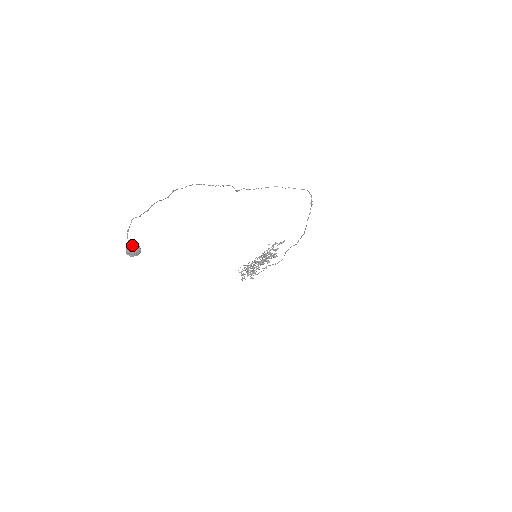
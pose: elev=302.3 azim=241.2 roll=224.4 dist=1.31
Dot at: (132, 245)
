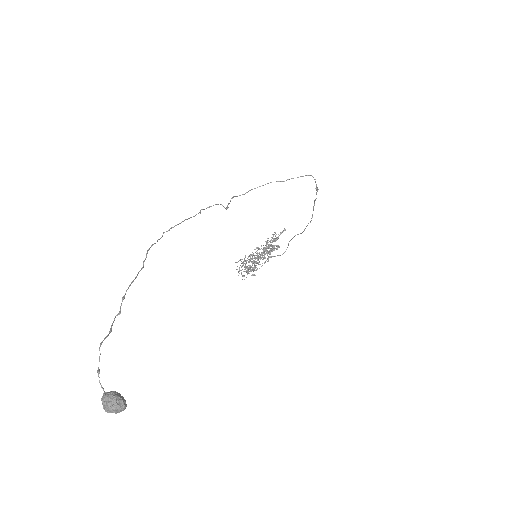
Dot at: (111, 403)
